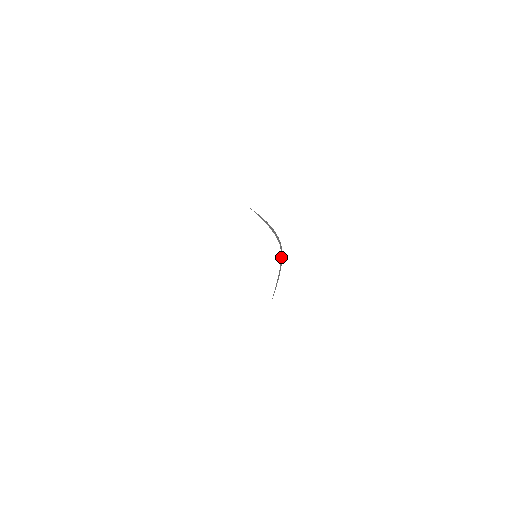
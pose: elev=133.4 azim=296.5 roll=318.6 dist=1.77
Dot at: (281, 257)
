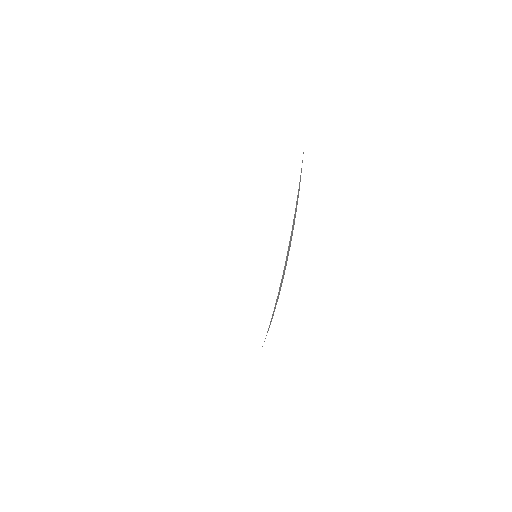
Dot at: occluded
